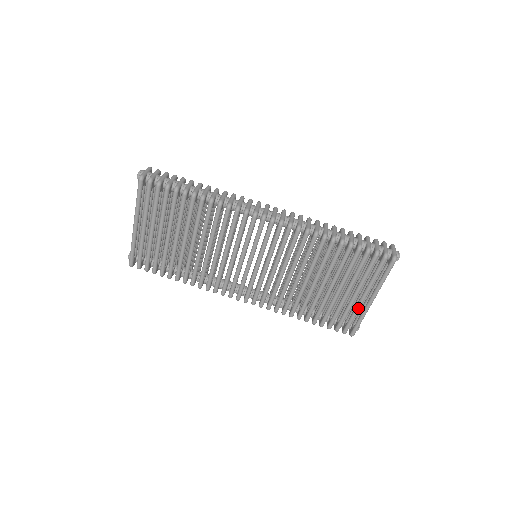
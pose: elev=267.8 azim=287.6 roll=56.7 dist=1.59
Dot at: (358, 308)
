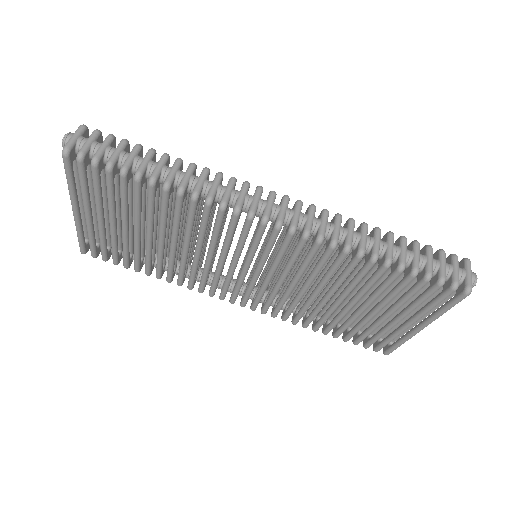
Dot at: (399, 333)
